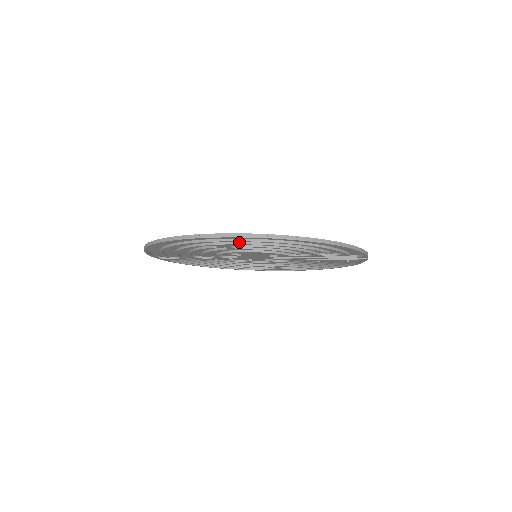
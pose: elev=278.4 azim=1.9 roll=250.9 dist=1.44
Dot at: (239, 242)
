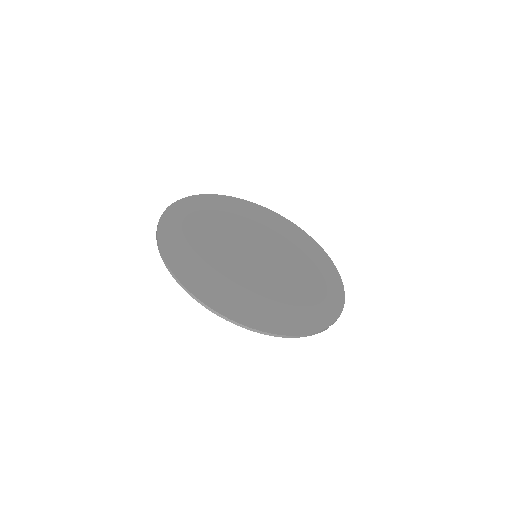
Dot at: (206, 278)
